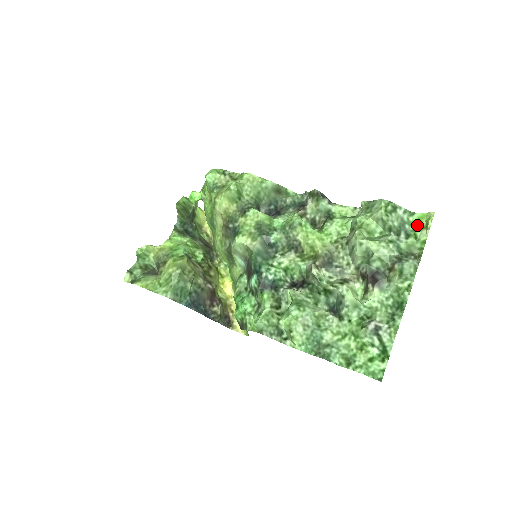
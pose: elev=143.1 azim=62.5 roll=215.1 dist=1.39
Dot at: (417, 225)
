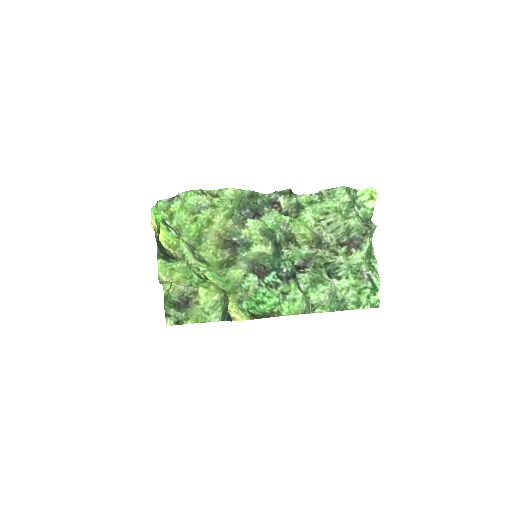
Dot at: (363, 198)
